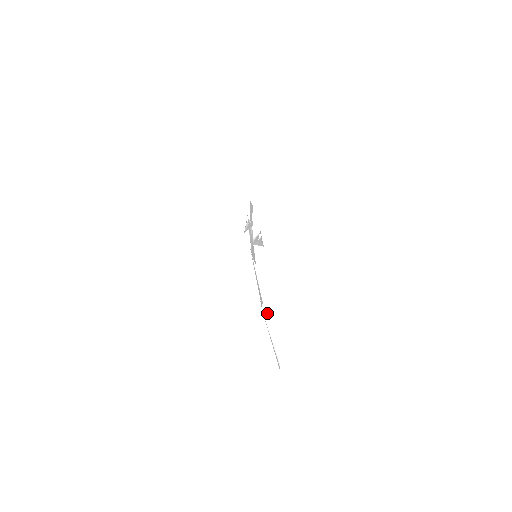
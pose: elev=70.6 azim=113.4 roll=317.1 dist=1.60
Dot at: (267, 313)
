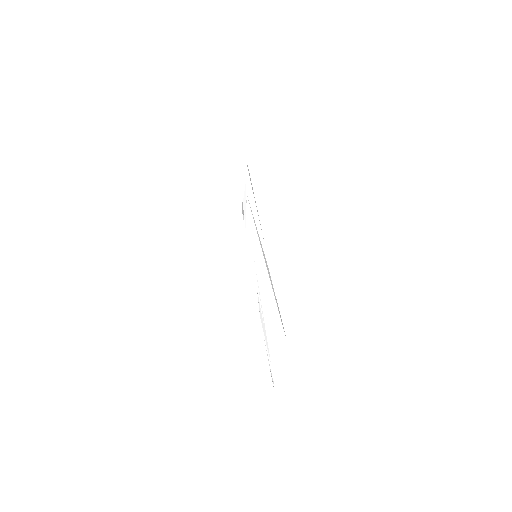
Dot at: (263, 323)
